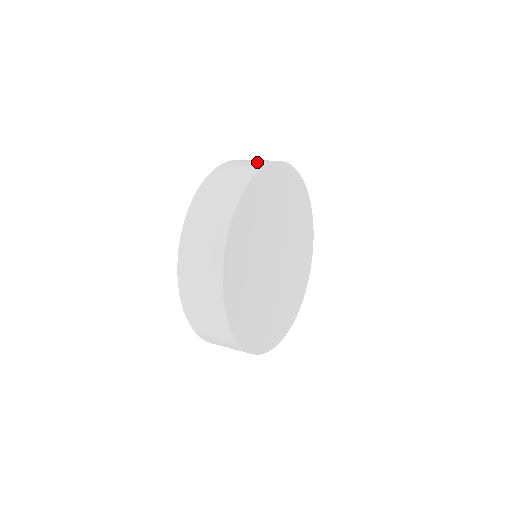
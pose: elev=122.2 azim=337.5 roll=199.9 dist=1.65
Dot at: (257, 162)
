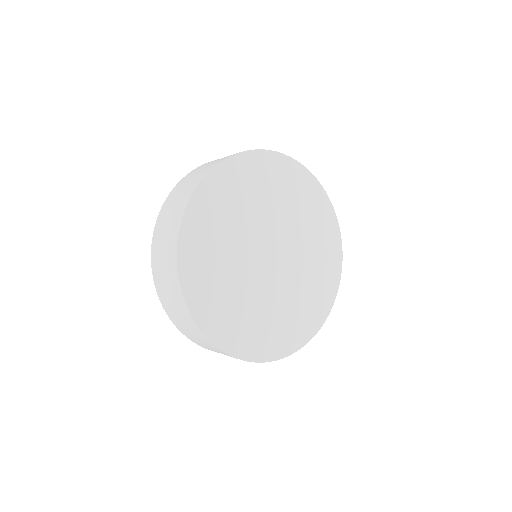
Dot at: (173, 220)
